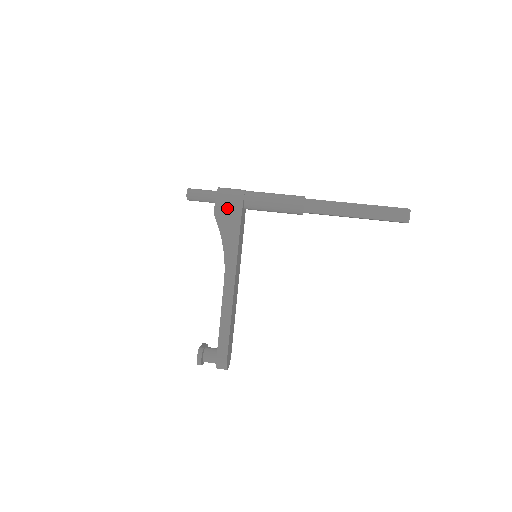
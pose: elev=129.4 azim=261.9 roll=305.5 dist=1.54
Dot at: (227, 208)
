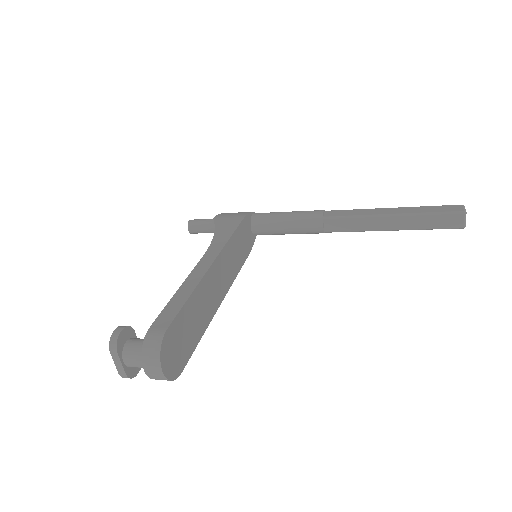
Dot at: (230, 215)
